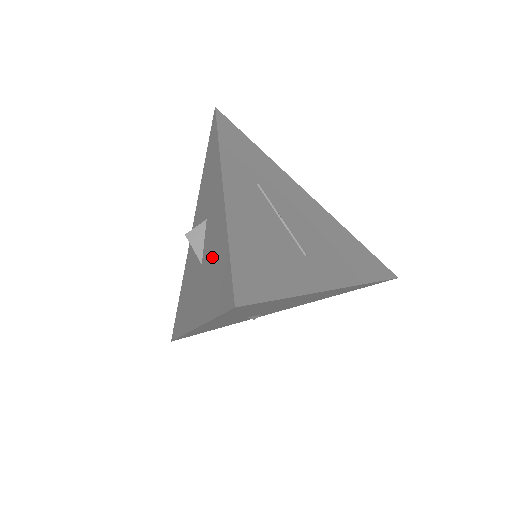
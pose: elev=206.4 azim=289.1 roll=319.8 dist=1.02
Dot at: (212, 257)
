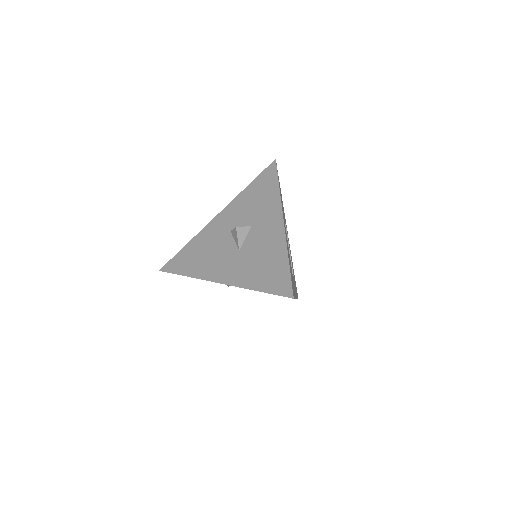
Dot at: (261, 256)
